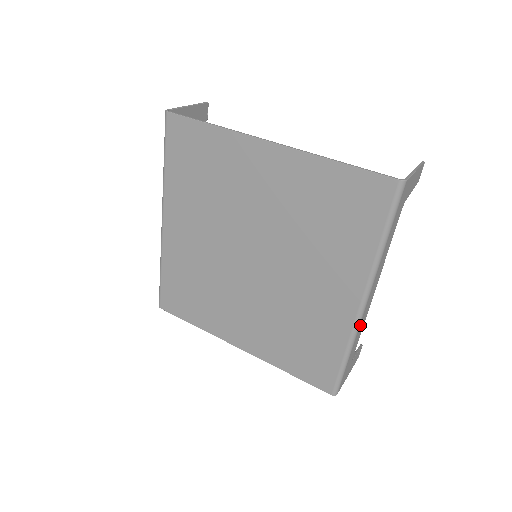
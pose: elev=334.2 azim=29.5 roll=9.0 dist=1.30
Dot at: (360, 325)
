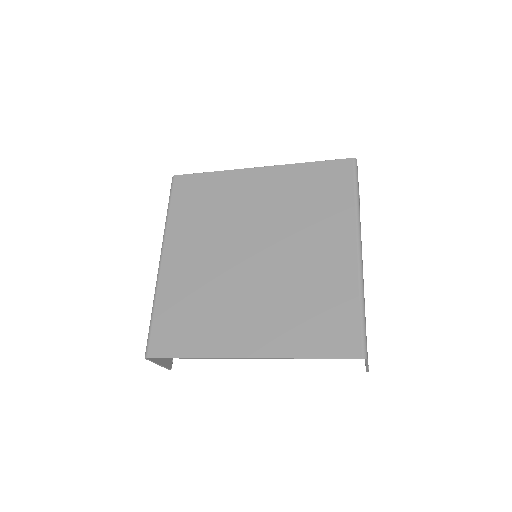
Dot at: occluded
